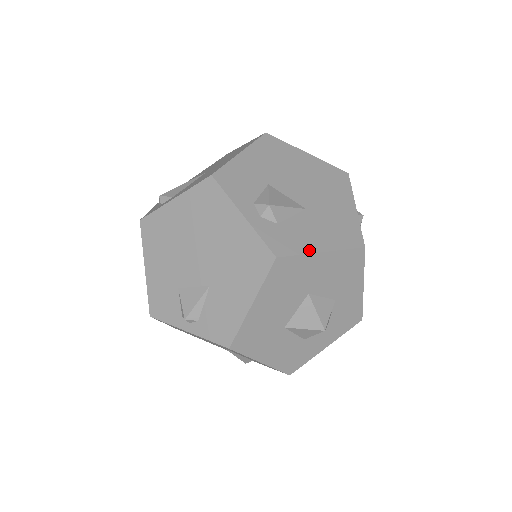
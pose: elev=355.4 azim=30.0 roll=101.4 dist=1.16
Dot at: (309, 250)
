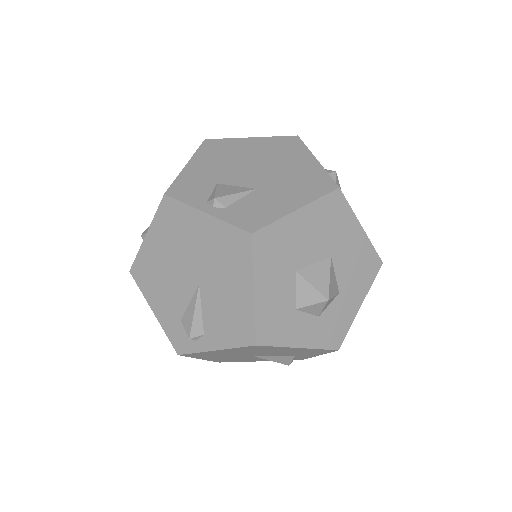
Dot at: (355, 215)
